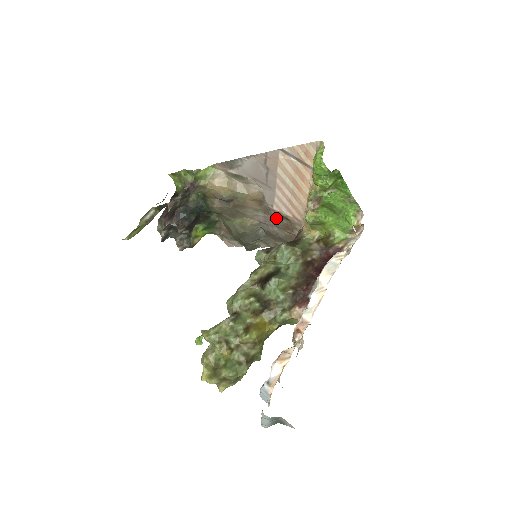
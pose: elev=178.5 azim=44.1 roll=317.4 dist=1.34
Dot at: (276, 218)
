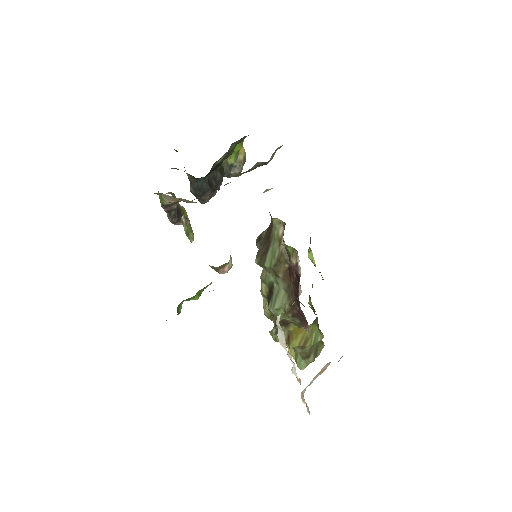
Dot at: occluded
